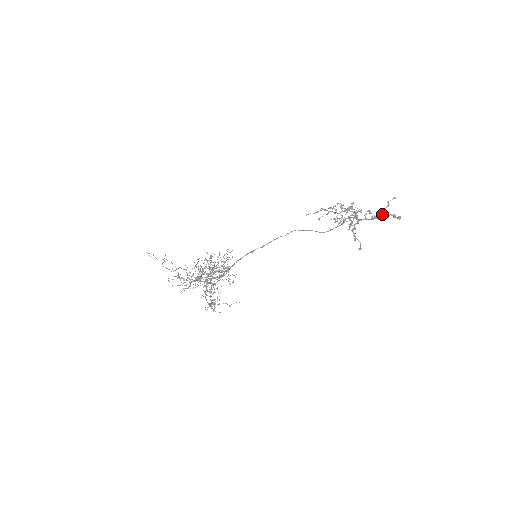
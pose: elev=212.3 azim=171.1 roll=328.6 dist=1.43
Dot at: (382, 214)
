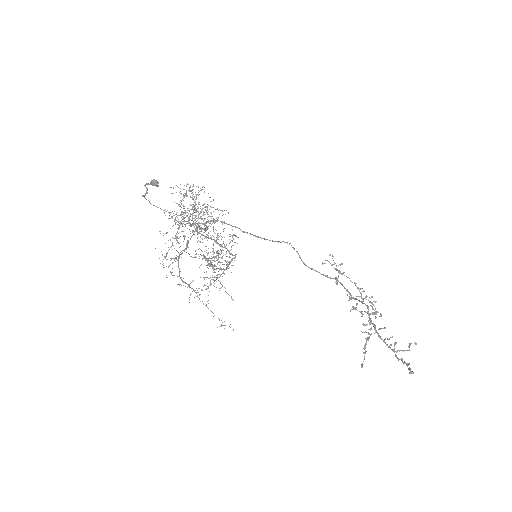
Dot at: (399, 351)
